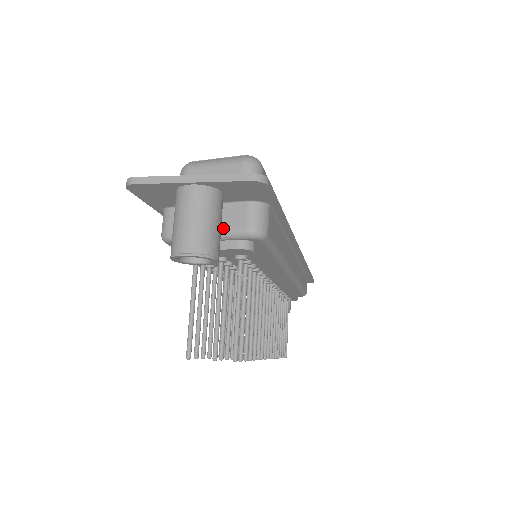
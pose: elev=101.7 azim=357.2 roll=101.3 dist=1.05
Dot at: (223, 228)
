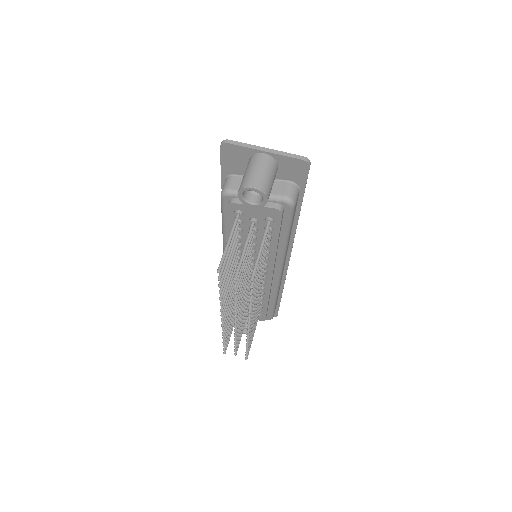
Dot at: occluded
